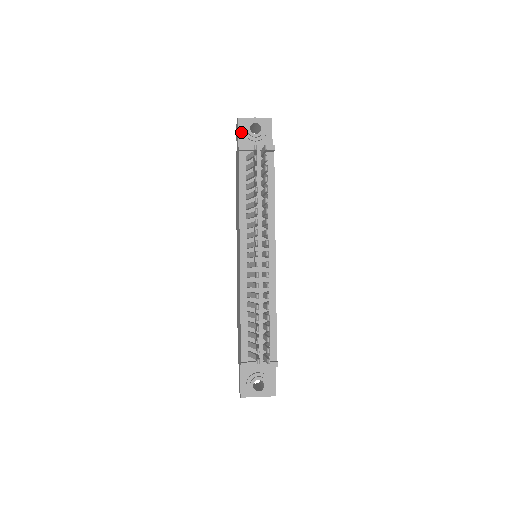
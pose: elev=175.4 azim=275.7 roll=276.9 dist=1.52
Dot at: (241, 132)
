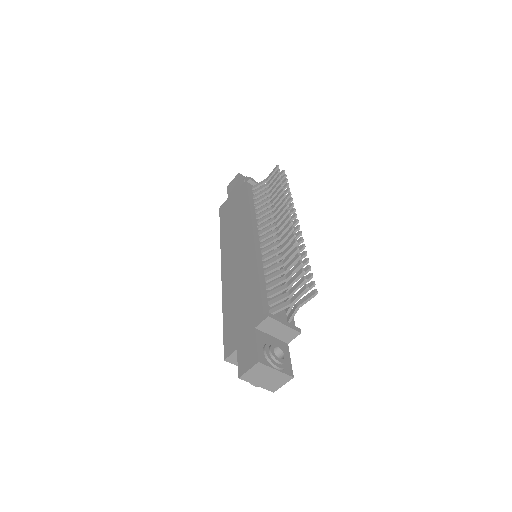
Dot at: (242, 180)
